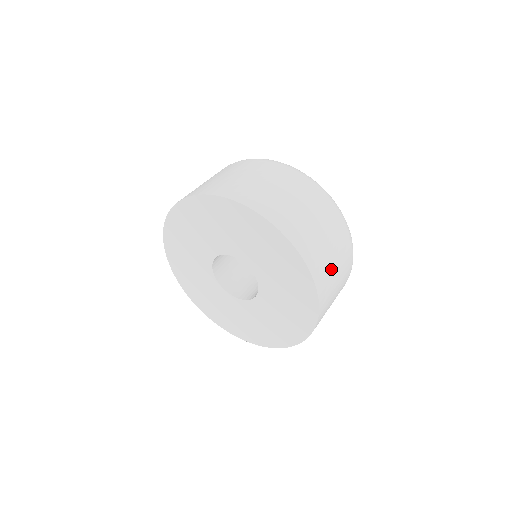
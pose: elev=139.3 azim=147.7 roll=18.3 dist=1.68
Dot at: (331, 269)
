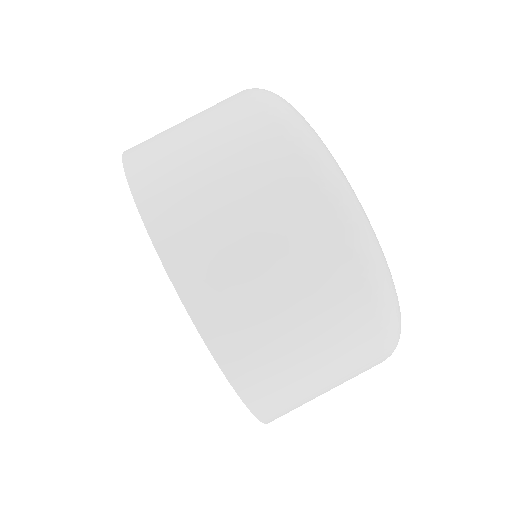
Dot at: occluded
